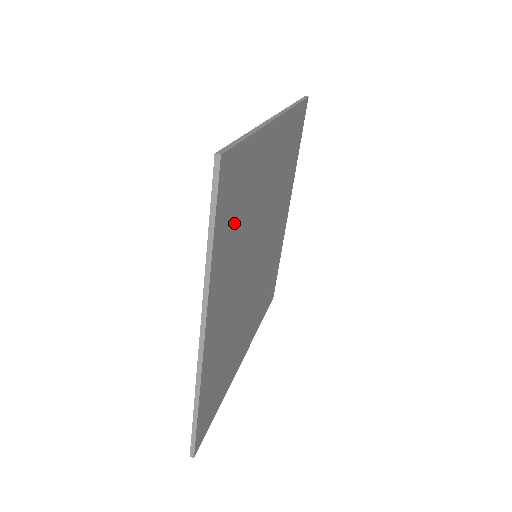
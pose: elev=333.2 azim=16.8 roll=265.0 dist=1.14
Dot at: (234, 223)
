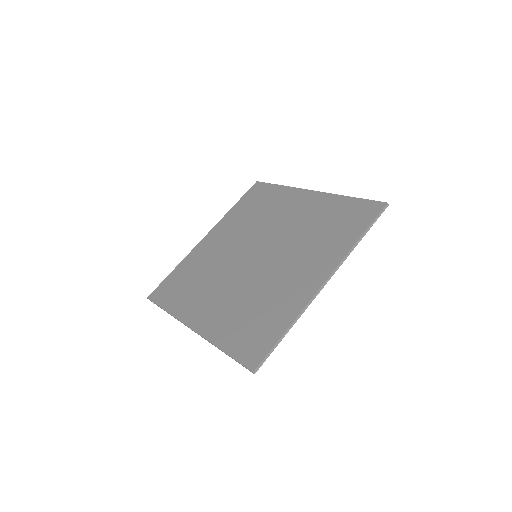
Dot at: (246, 325)
